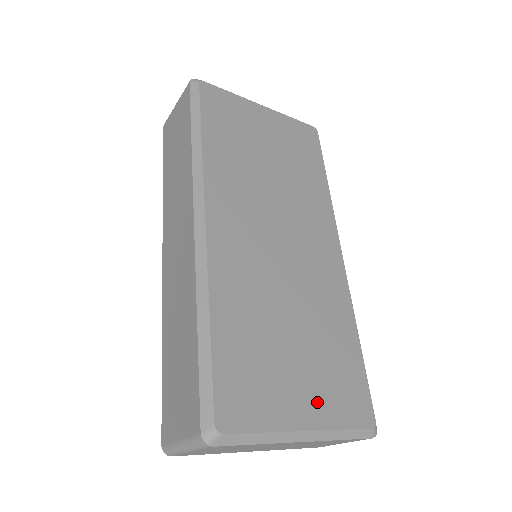
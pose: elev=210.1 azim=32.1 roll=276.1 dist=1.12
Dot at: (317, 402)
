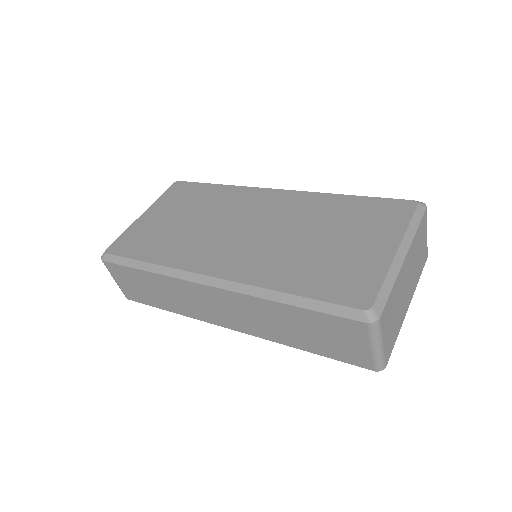
Dot at: (380, 237)
